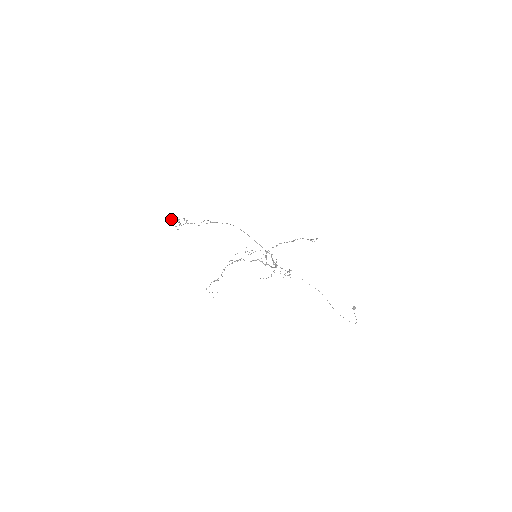
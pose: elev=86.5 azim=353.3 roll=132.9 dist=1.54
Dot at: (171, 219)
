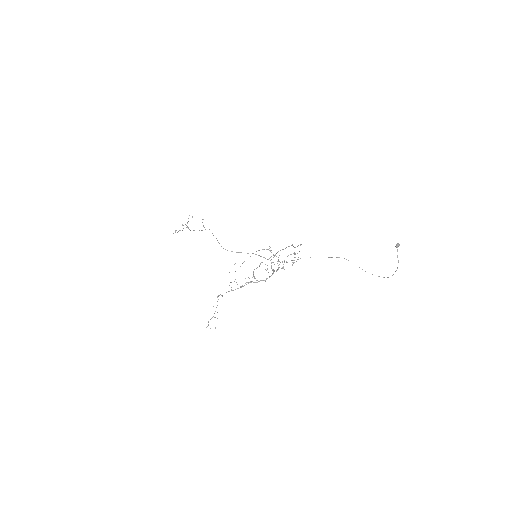
Dot at: occluded
